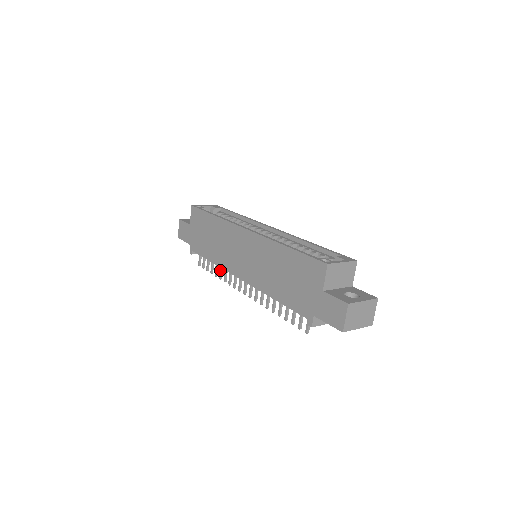
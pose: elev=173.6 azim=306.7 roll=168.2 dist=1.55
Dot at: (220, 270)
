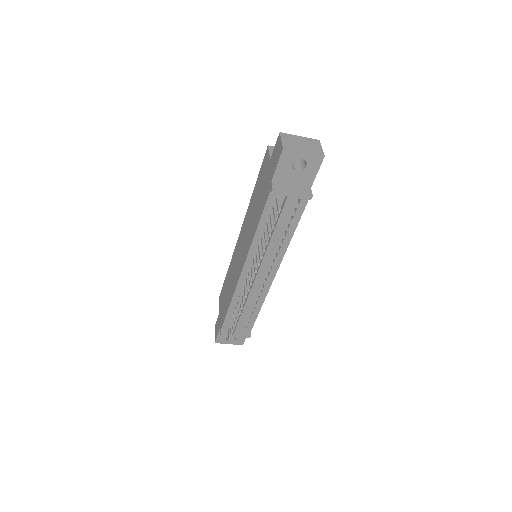
Dot at: occluded
